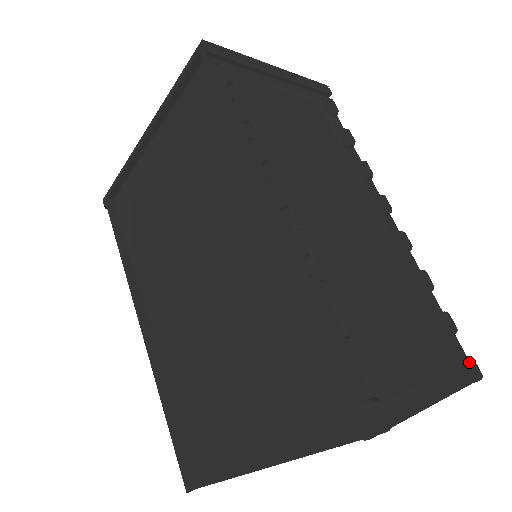
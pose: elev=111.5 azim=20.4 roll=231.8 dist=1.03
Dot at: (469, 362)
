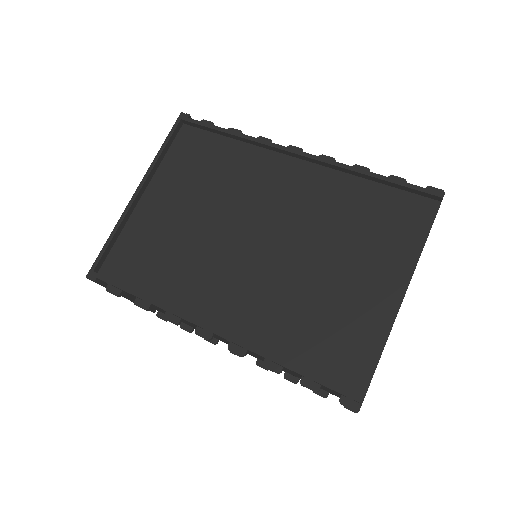
Dot at: occluded
